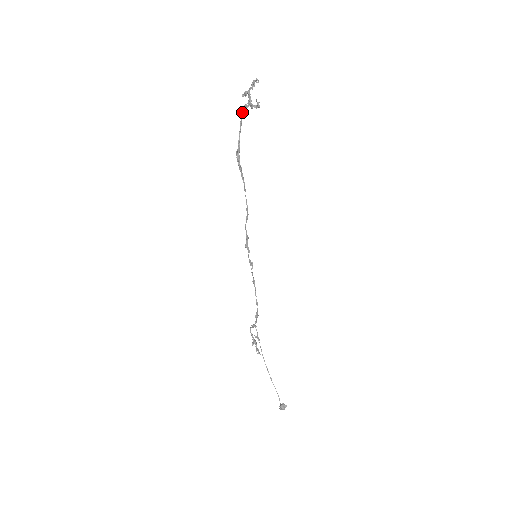
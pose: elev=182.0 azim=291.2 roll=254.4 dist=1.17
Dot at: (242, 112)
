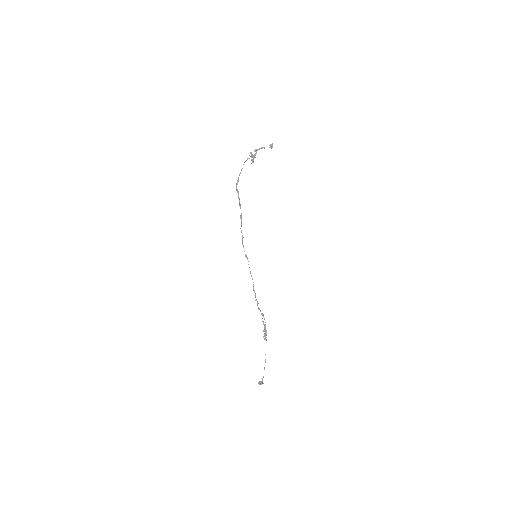
Dot at: (252, 161)
